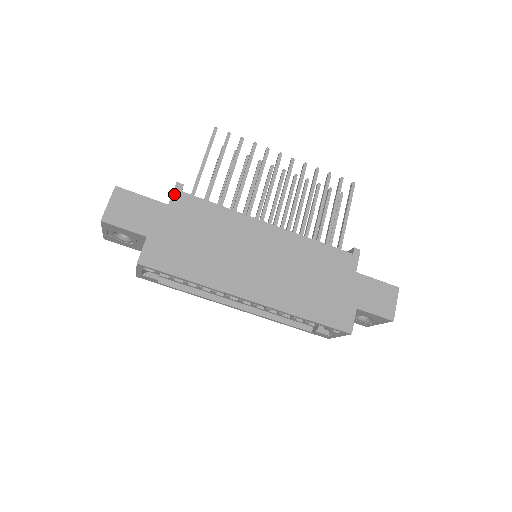
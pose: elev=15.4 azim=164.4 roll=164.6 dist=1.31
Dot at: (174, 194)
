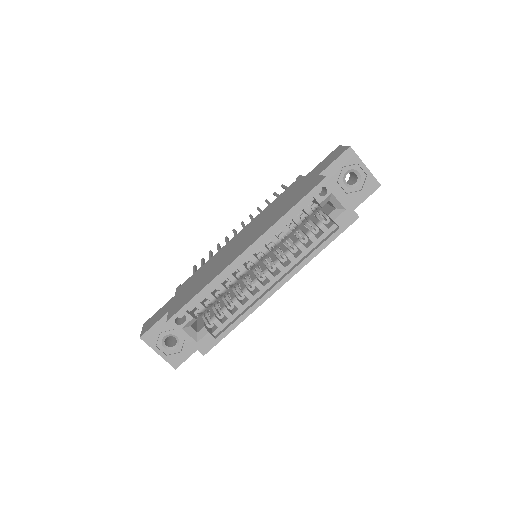
Dot at: (177, 291)
